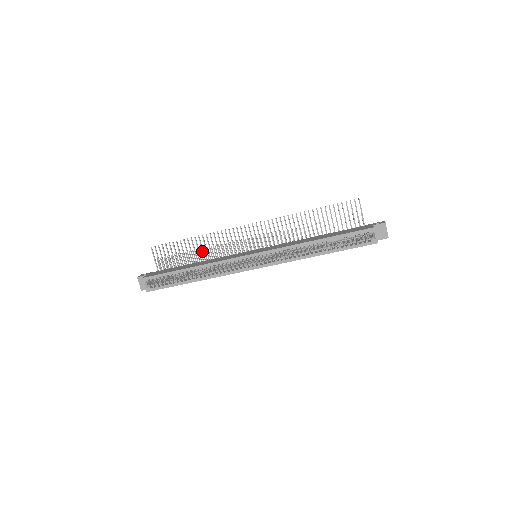
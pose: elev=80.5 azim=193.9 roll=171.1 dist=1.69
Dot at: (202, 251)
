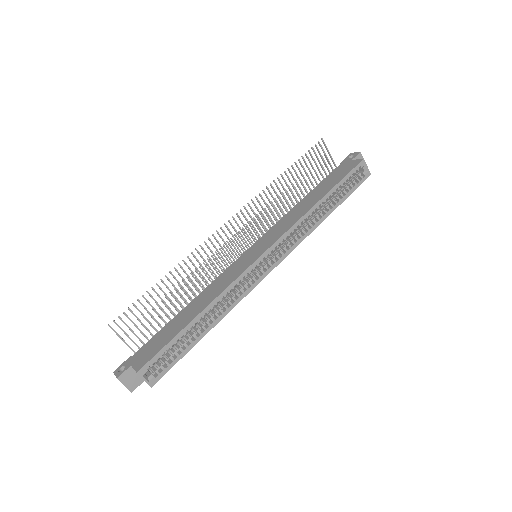
Dot at: (183, 289)
